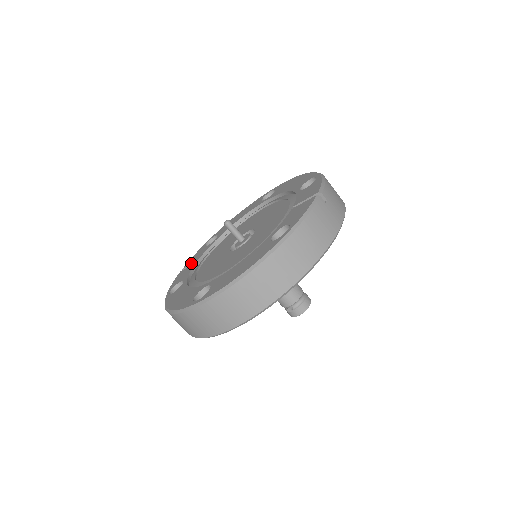
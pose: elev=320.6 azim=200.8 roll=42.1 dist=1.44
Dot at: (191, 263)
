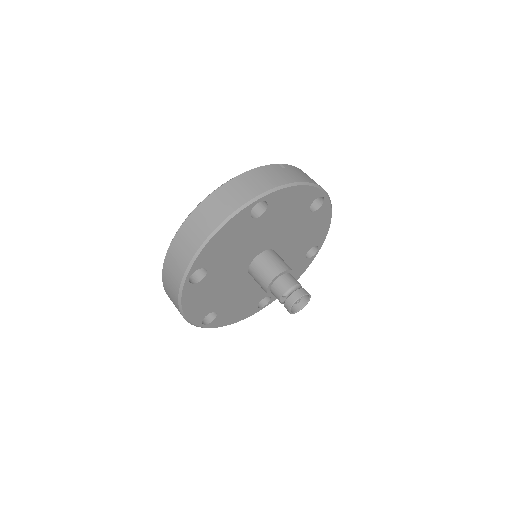
Dot at: occluded
